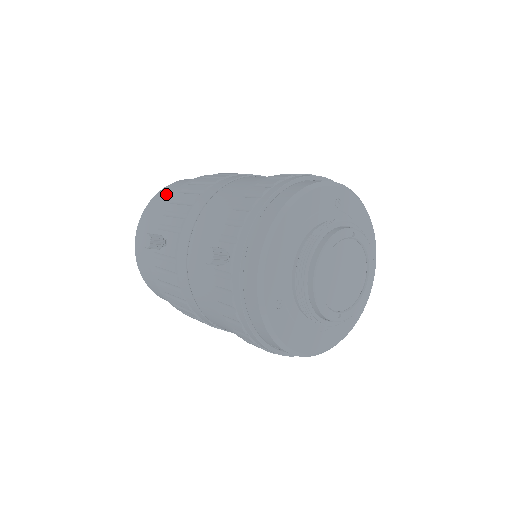
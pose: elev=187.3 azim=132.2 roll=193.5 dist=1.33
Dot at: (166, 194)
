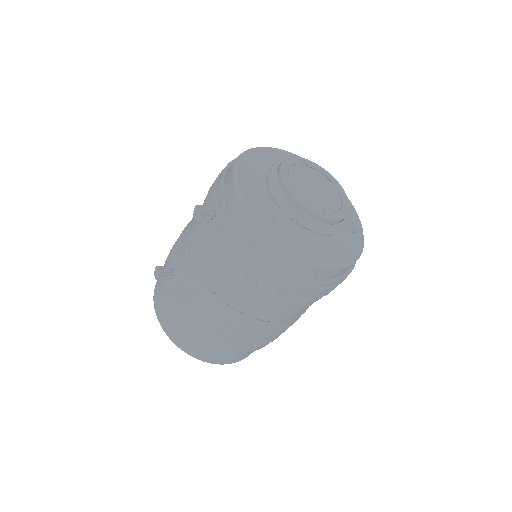
Dot at: occluded
